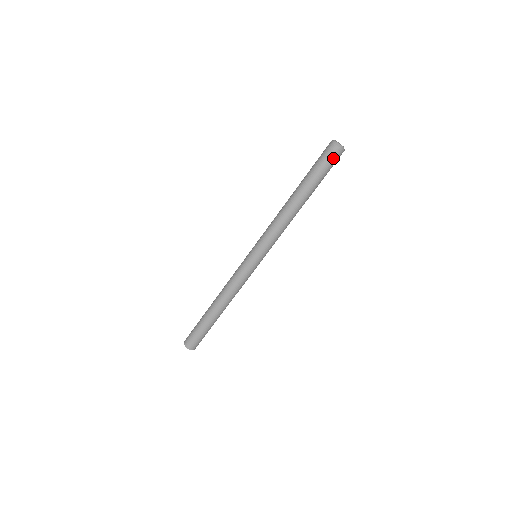
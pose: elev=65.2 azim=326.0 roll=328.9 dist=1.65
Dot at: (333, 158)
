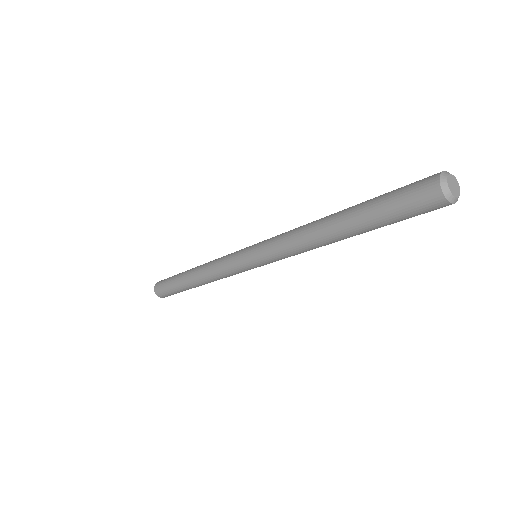
Dot at: occluded
